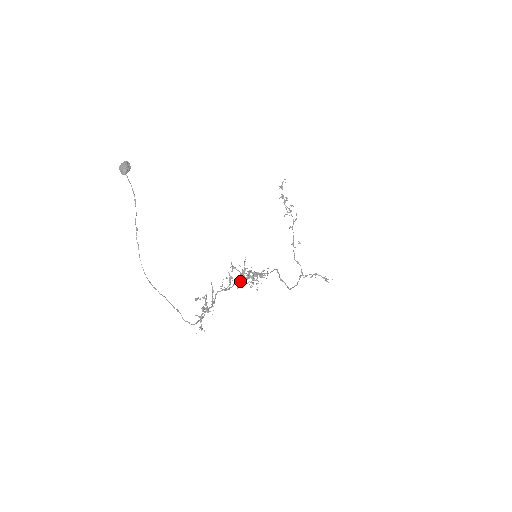
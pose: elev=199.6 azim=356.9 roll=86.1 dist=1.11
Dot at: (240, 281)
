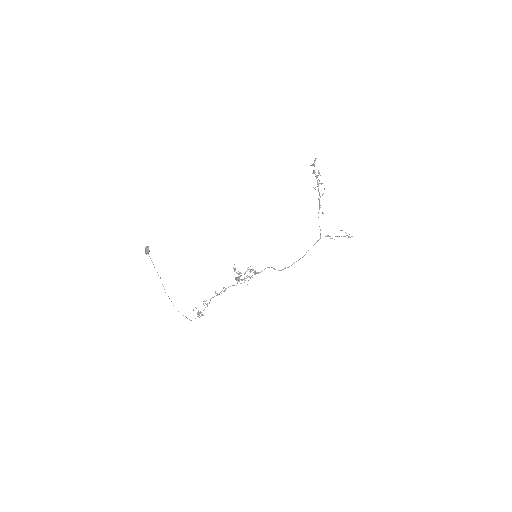
Dot at: occluded
